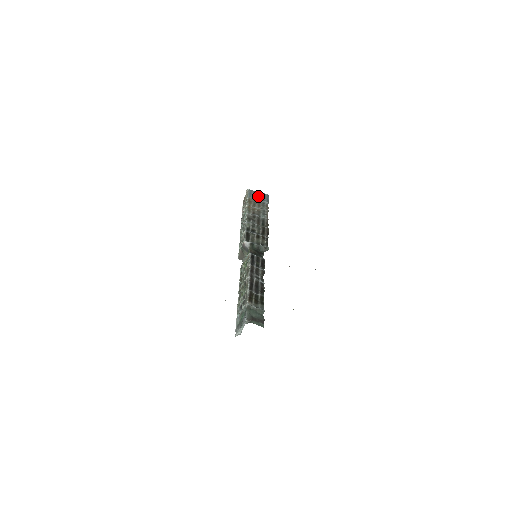
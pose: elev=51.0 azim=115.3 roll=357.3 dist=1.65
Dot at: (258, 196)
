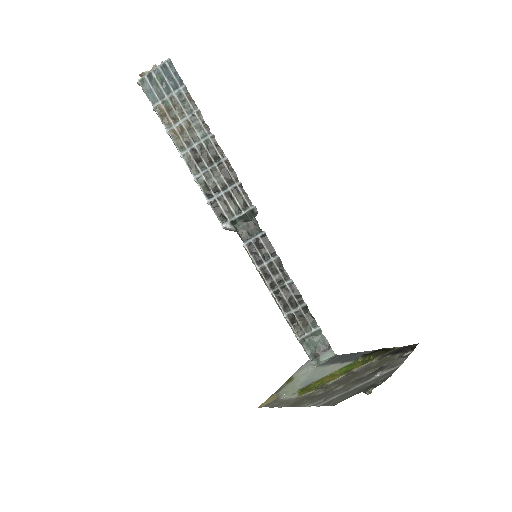
Dot at: (161, 85)
